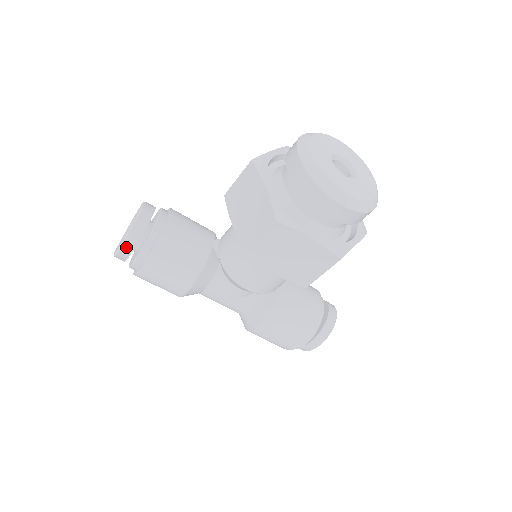
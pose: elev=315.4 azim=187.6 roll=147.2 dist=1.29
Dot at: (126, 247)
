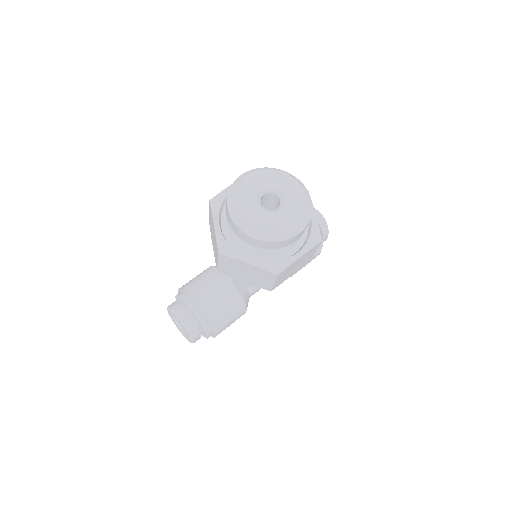
Dot at: (197, 339)
